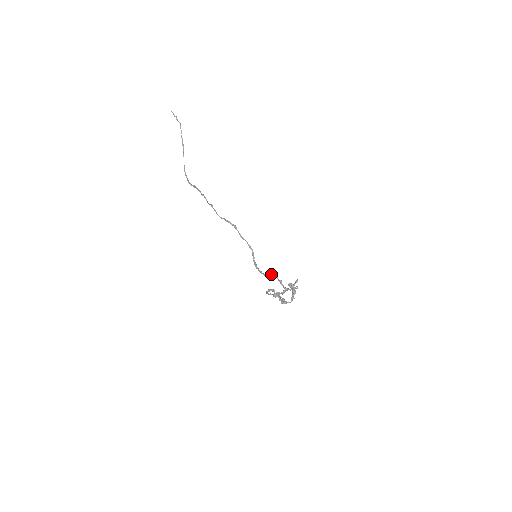
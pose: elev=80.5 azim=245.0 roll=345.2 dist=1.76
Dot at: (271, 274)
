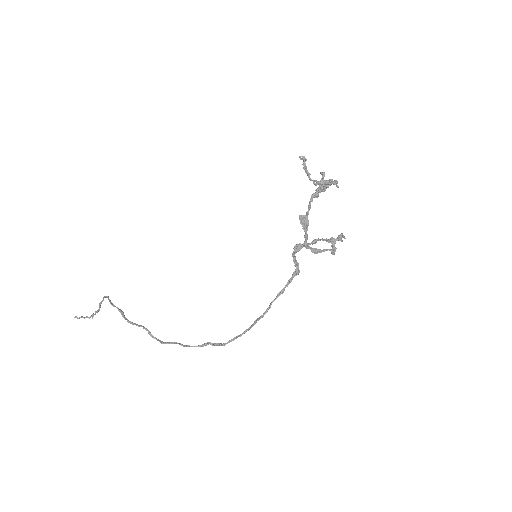
Dot at: (296, 261)
